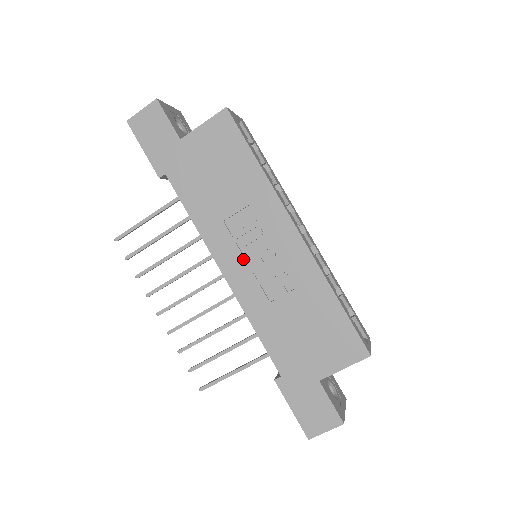
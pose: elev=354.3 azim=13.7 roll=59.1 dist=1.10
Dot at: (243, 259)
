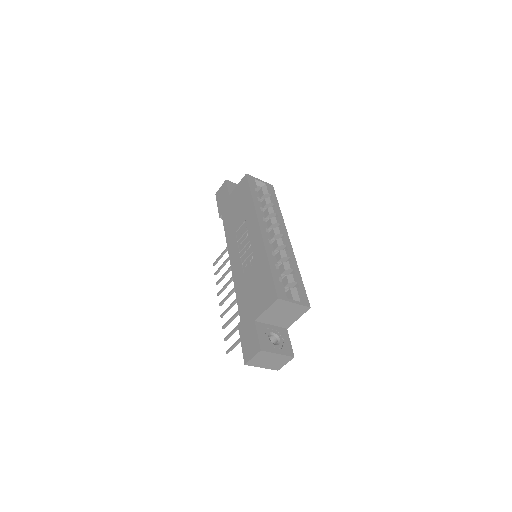
Dot at: (238, 251)
